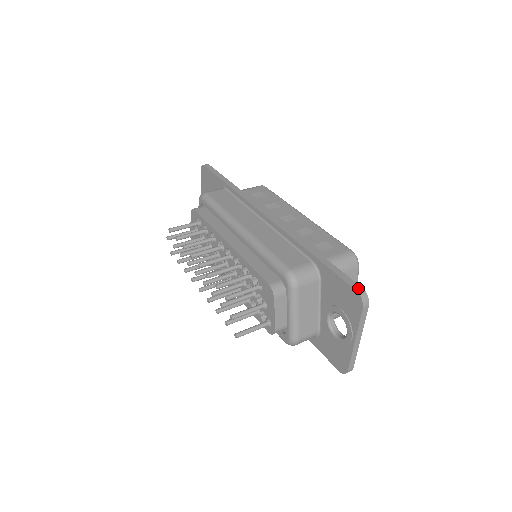
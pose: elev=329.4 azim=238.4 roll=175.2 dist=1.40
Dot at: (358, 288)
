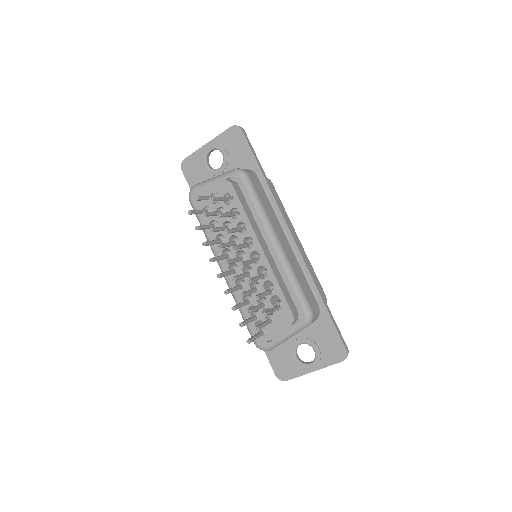
Dot at: (347, 348)
